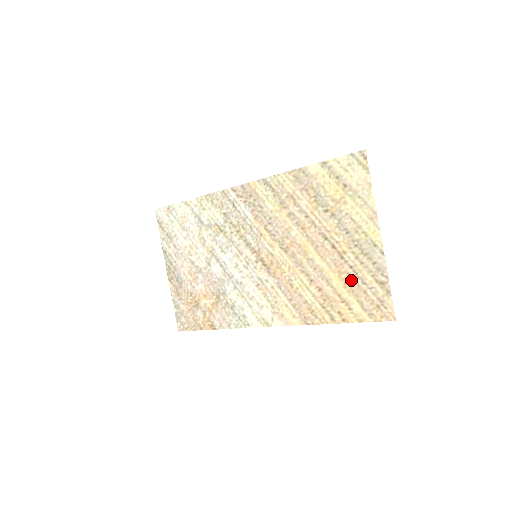
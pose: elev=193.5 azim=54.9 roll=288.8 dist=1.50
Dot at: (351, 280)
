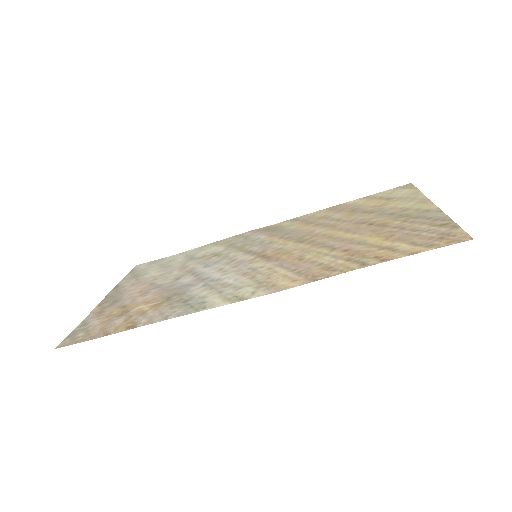
Dot at: (396, 233)
